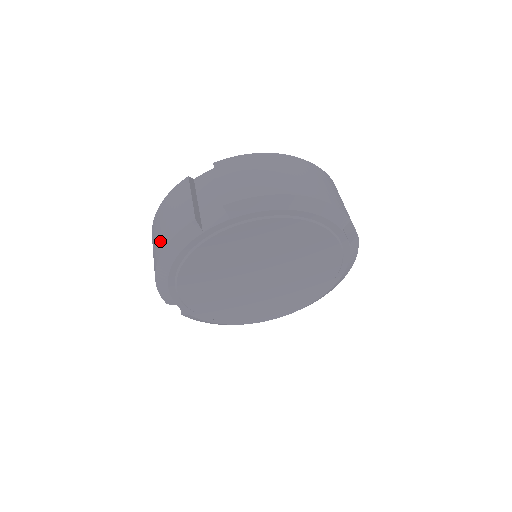
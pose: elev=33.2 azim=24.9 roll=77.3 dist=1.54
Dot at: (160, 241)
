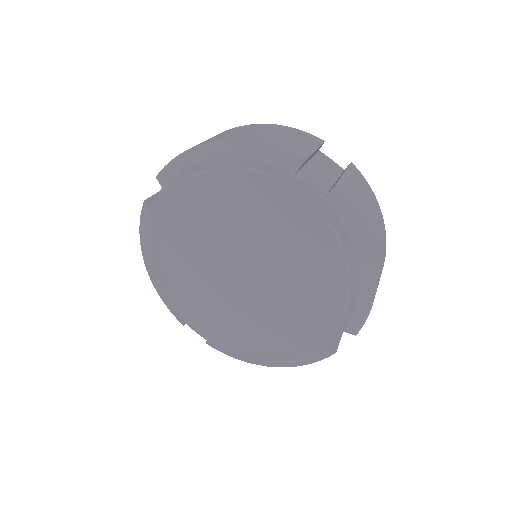
Dot at: occluded
